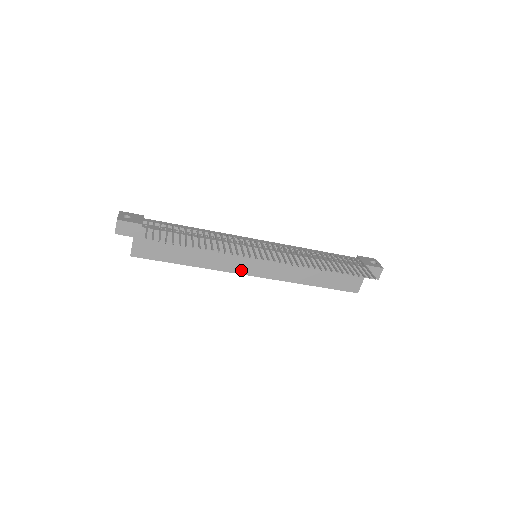
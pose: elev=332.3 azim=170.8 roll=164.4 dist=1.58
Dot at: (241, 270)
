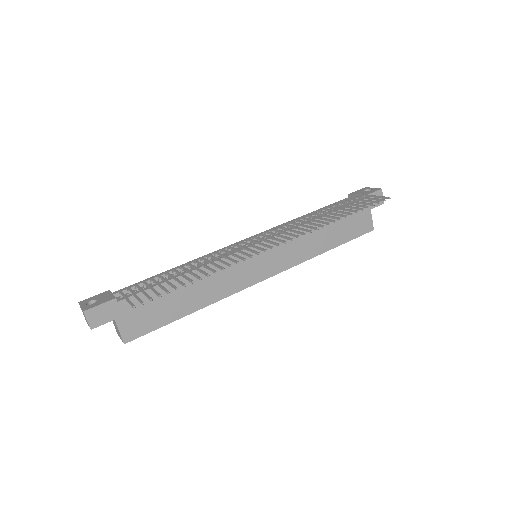
Dot at: (251, 280)
